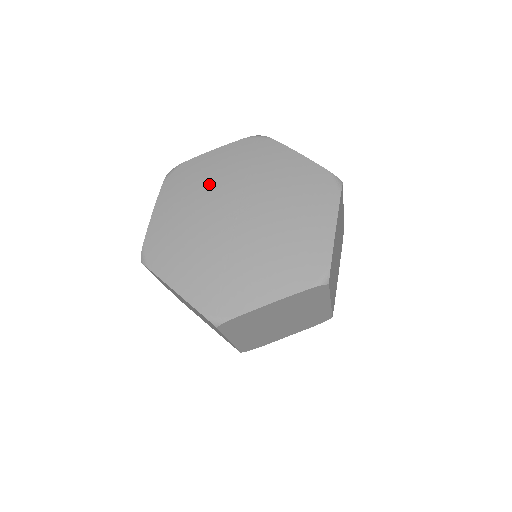
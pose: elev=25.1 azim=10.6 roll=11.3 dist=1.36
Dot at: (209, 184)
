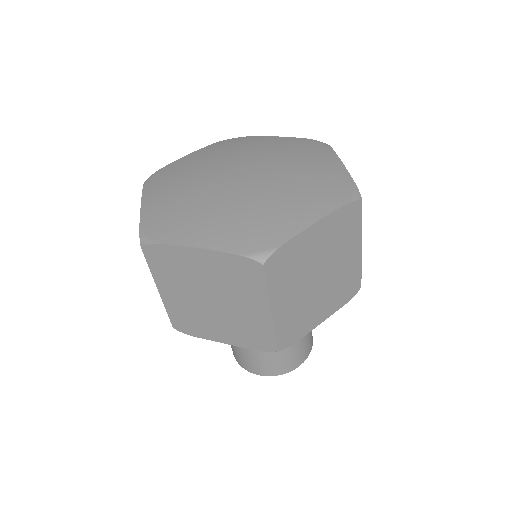
Dot at: (244, 151)
